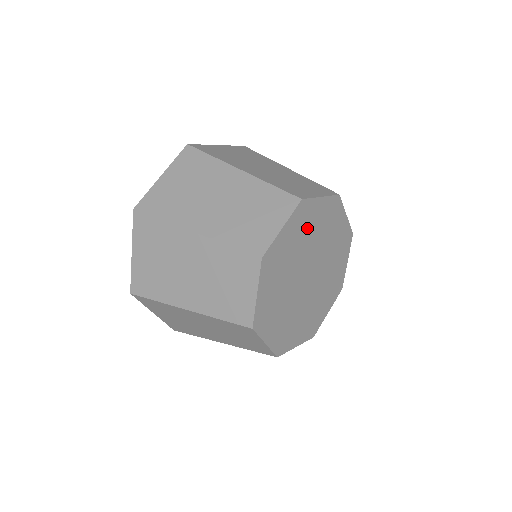
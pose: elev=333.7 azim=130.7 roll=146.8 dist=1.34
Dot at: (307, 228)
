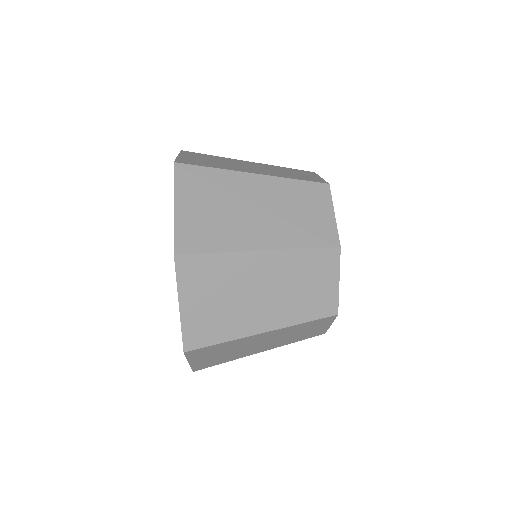
Dot at: occluded
